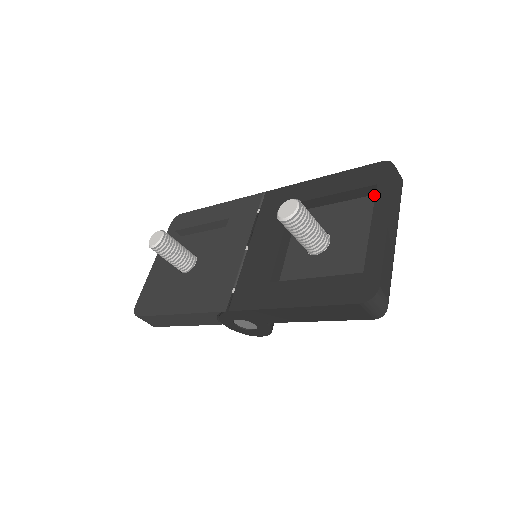
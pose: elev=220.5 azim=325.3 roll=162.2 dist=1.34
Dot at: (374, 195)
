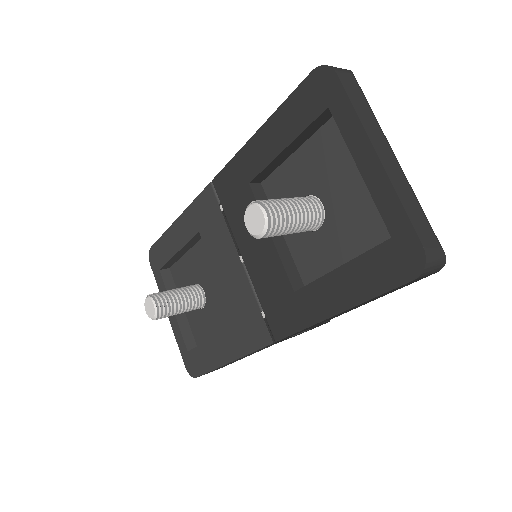
Dot at: (332, 117)
